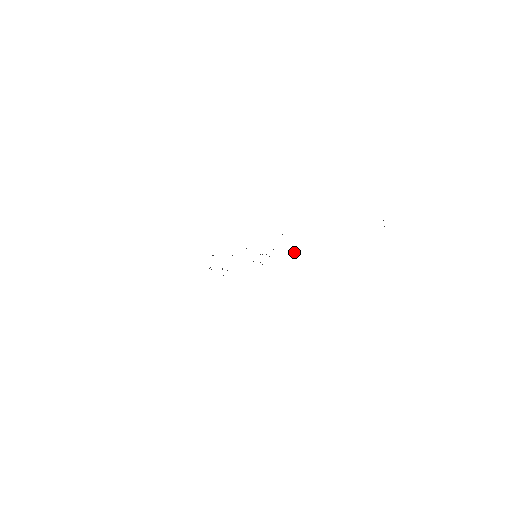
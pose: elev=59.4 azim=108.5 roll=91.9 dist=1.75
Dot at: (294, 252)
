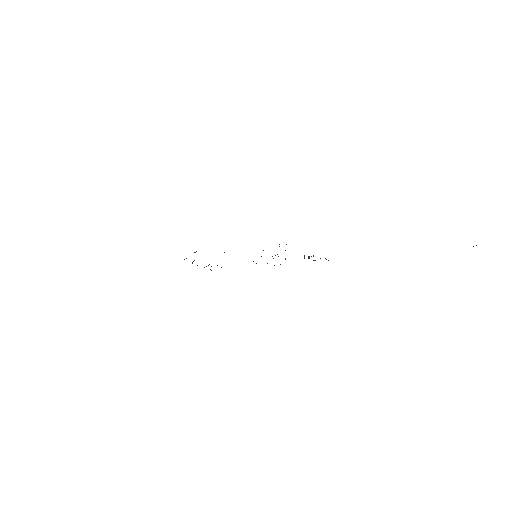
Dot at: (308, 257)
